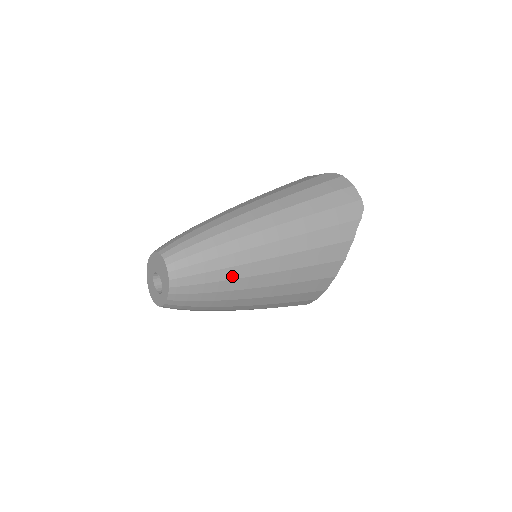
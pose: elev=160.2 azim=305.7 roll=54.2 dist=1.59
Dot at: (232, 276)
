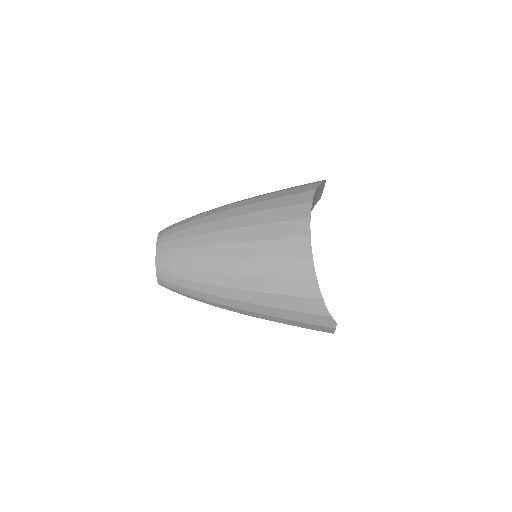
Dot at: occluded
